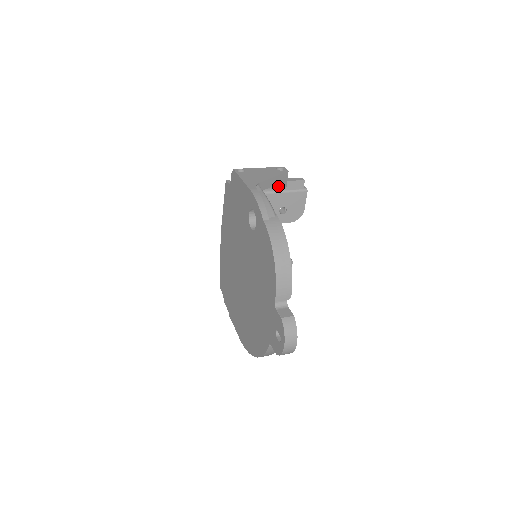
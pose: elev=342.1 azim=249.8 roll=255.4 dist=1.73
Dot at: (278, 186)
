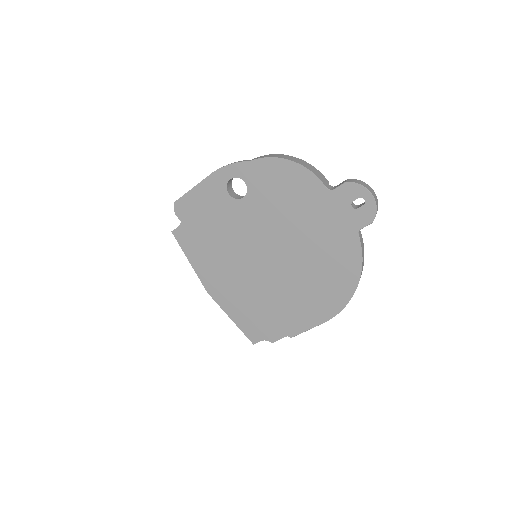
Dot at: occluded
